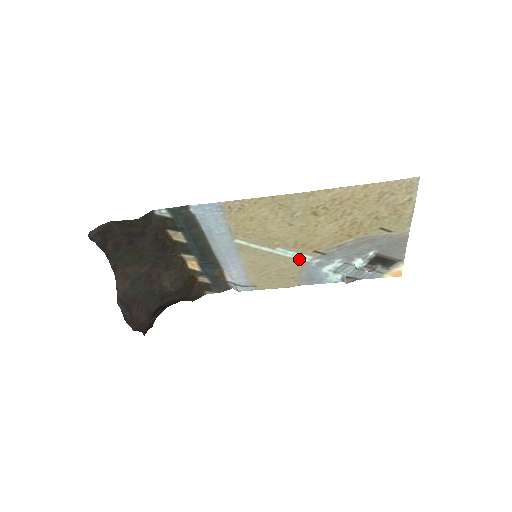
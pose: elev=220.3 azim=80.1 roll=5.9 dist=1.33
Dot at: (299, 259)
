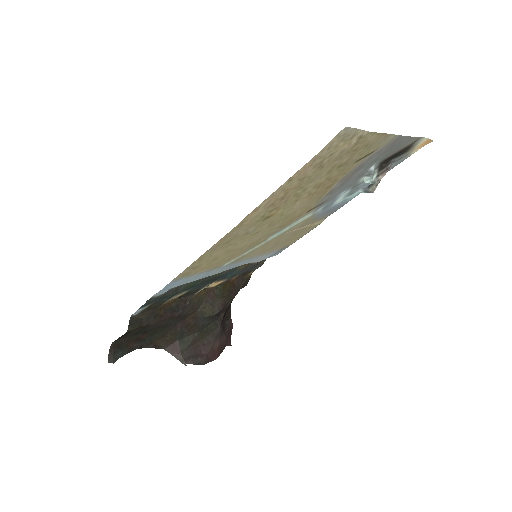
Dot at: (301, 221)
